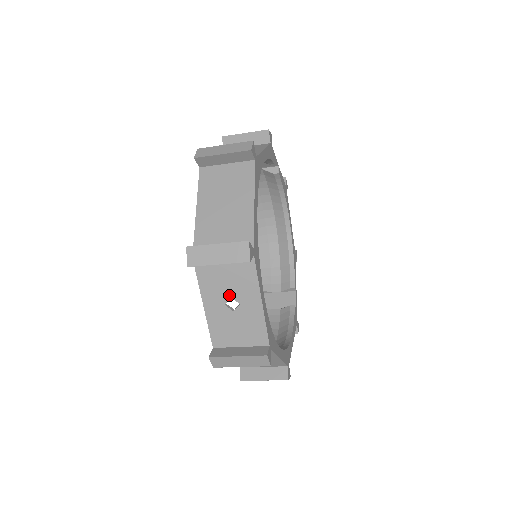
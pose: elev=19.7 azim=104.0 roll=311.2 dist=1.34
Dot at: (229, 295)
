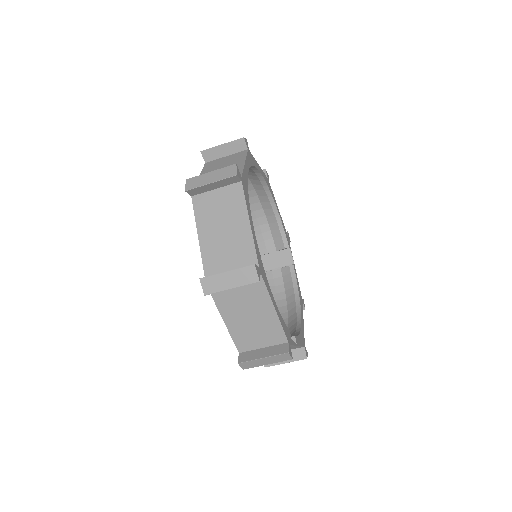
Dot at: (222, 167)
